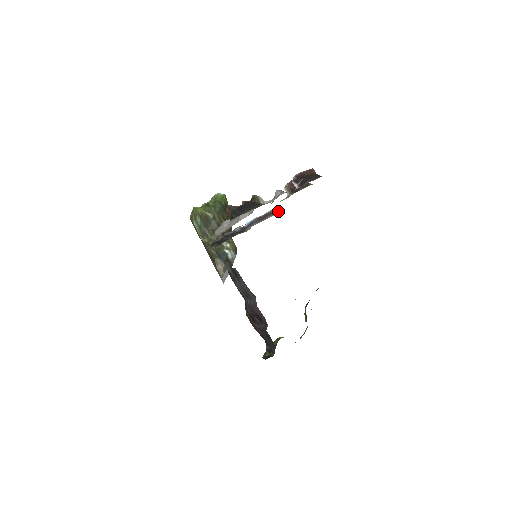
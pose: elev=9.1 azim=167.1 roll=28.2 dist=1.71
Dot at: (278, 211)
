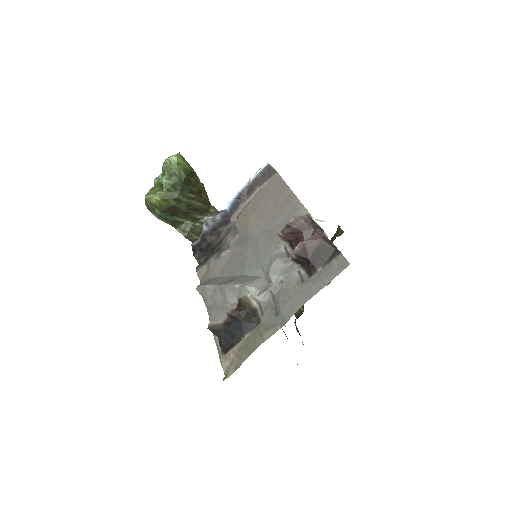
Dot at: (267, 175)
